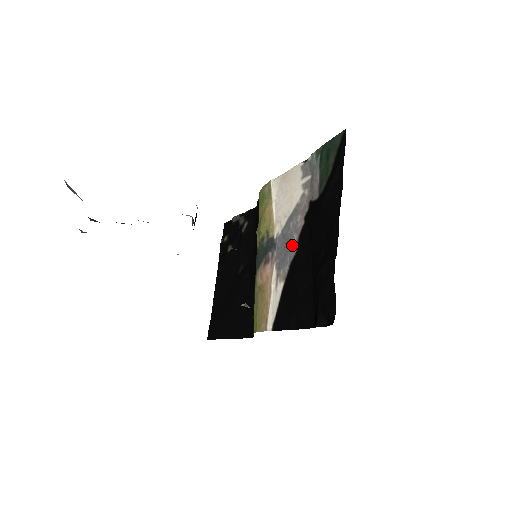
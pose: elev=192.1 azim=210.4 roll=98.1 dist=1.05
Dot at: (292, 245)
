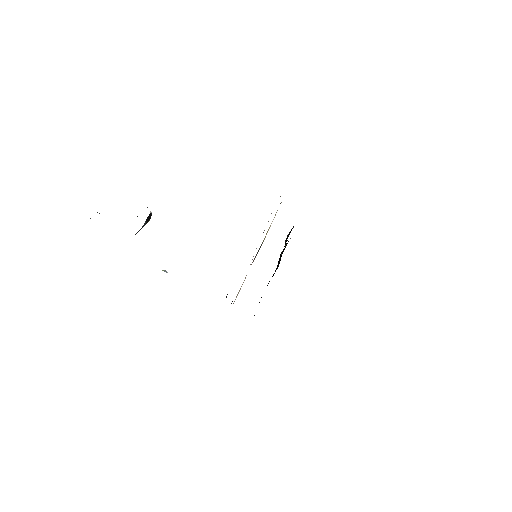
Dot at: occluded
